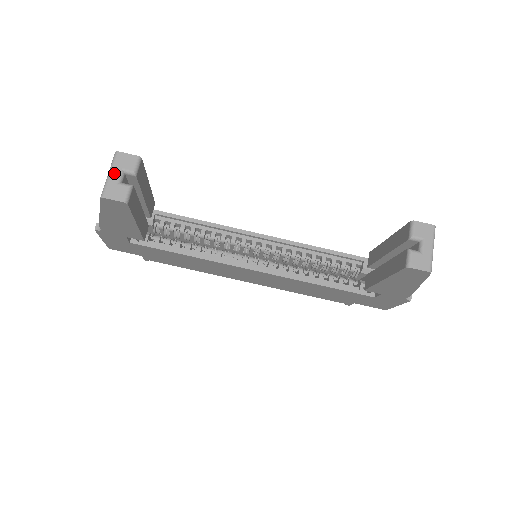
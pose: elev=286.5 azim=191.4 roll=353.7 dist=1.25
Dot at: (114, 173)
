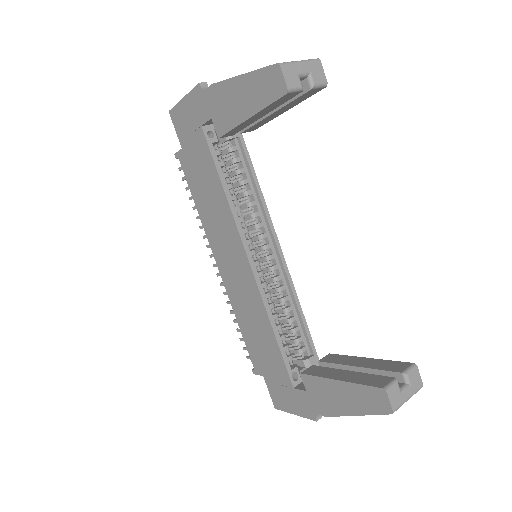
Dot at: (304, 66)
